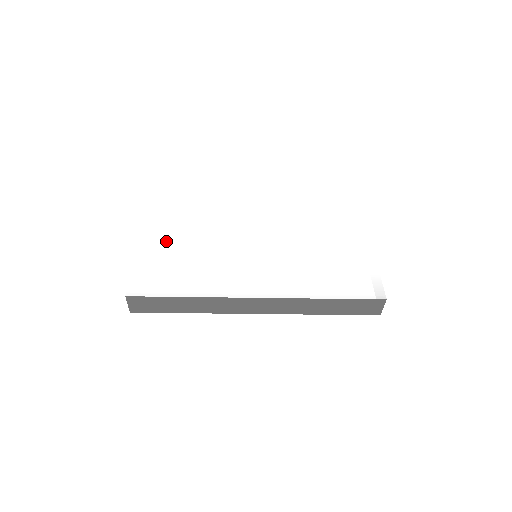
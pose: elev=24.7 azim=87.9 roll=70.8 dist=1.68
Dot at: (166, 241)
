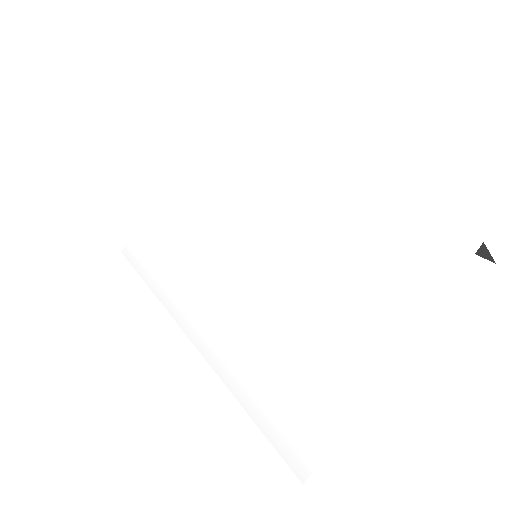
Dot at: (186, 190)
